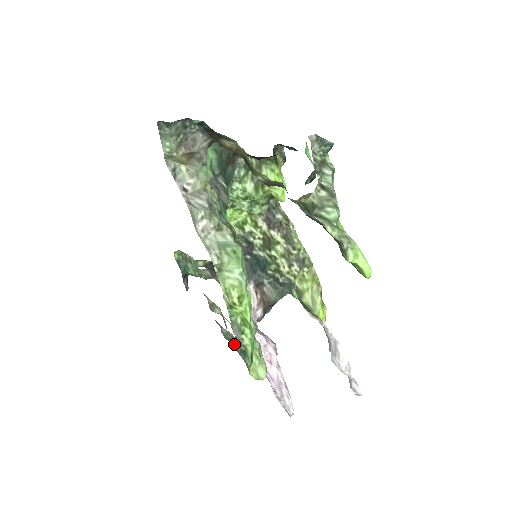
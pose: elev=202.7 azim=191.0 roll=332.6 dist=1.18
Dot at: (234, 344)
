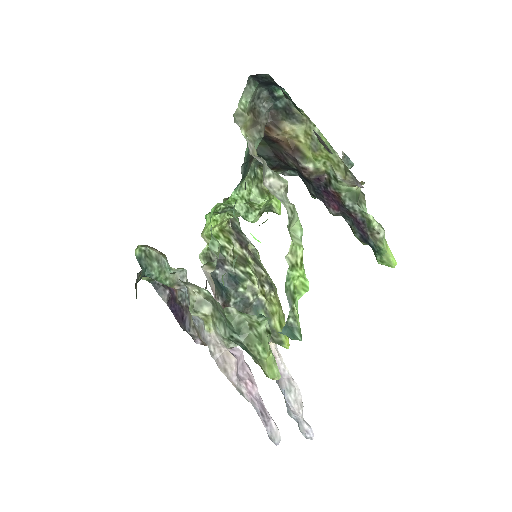
Dot at: (244, 338)
